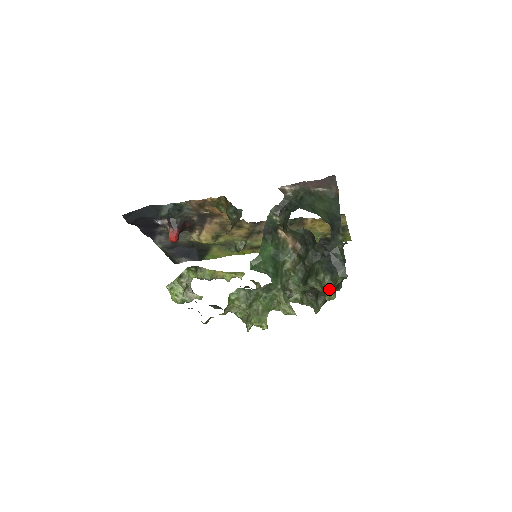
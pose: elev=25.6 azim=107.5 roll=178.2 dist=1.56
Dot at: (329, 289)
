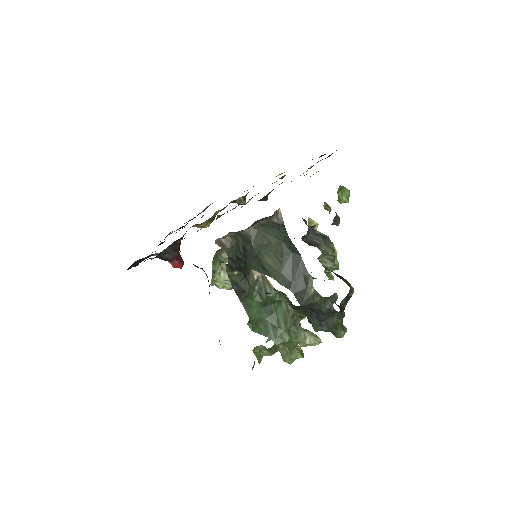
Dot at: (334, 335)
